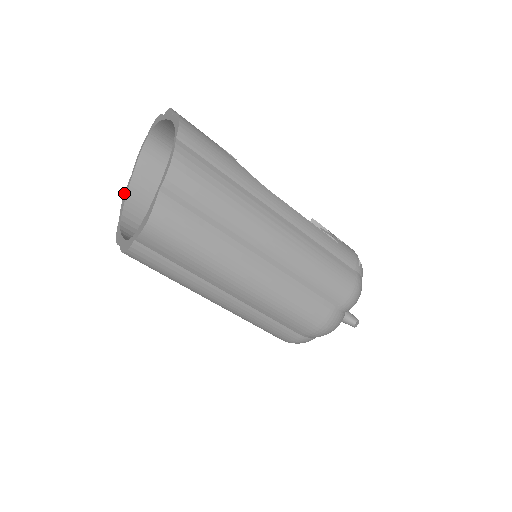
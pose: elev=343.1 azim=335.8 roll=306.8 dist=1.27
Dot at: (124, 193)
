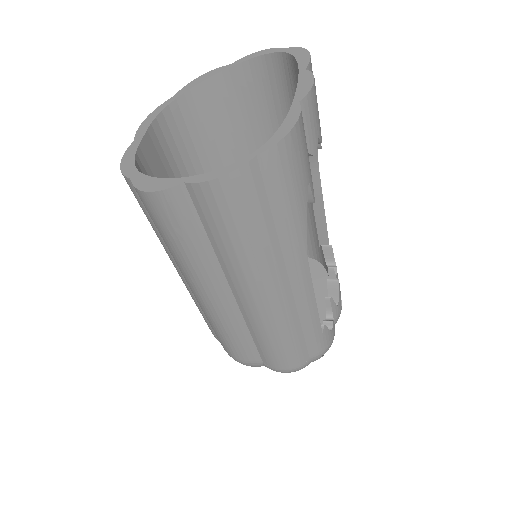
Dot at: occluded
